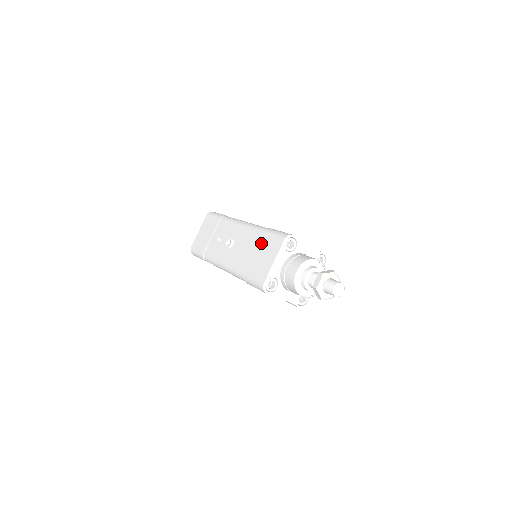
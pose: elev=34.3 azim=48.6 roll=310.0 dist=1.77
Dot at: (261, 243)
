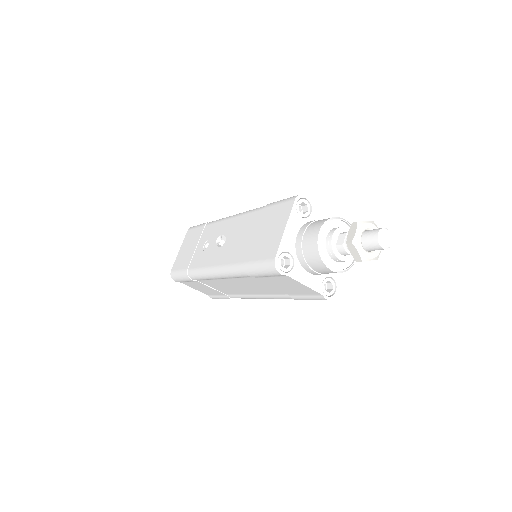
Dot at: (263, 219)
